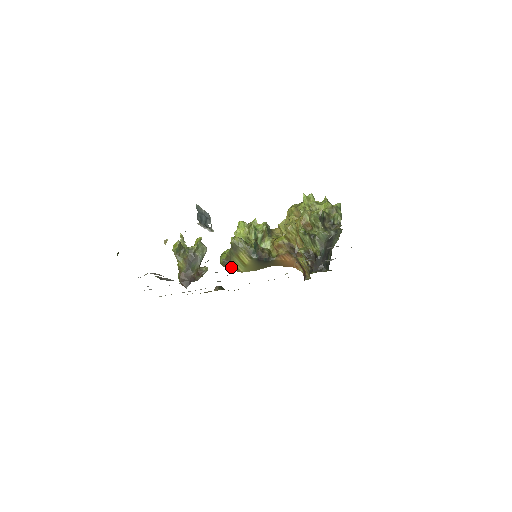
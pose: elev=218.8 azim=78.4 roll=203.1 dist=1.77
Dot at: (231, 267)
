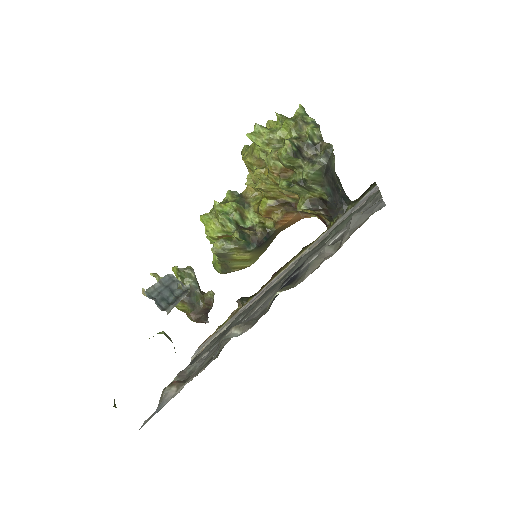
Dot at: occluded
